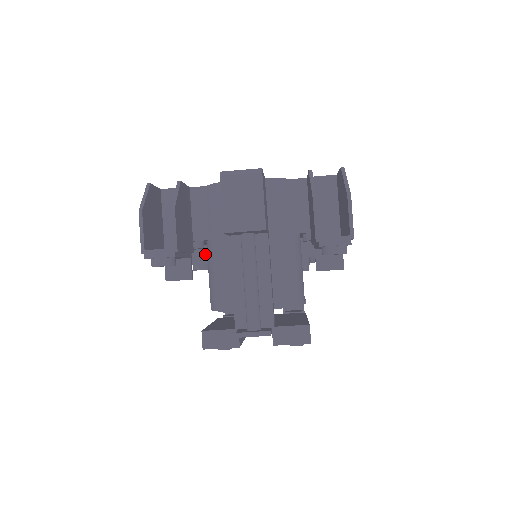
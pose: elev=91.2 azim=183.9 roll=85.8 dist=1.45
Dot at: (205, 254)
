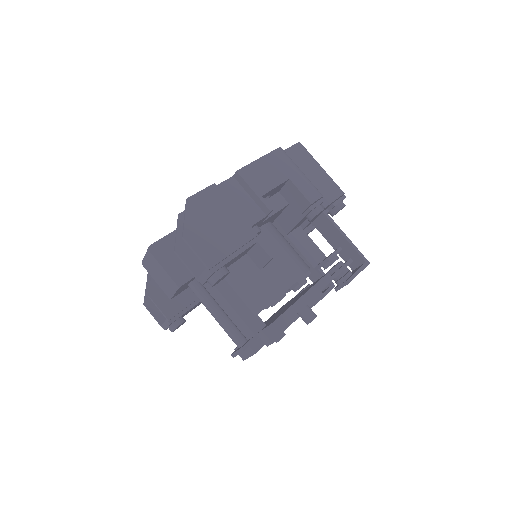
Dot at: occluded
